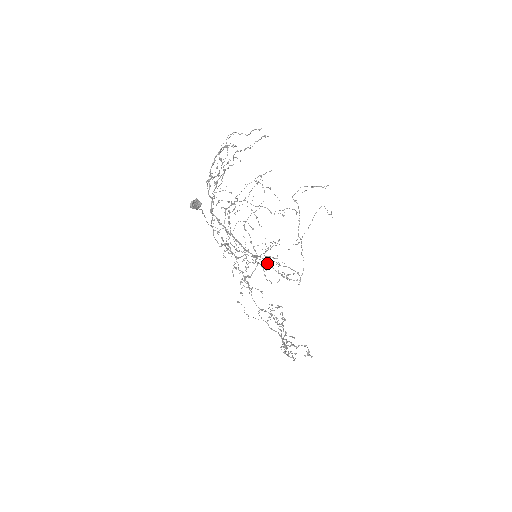
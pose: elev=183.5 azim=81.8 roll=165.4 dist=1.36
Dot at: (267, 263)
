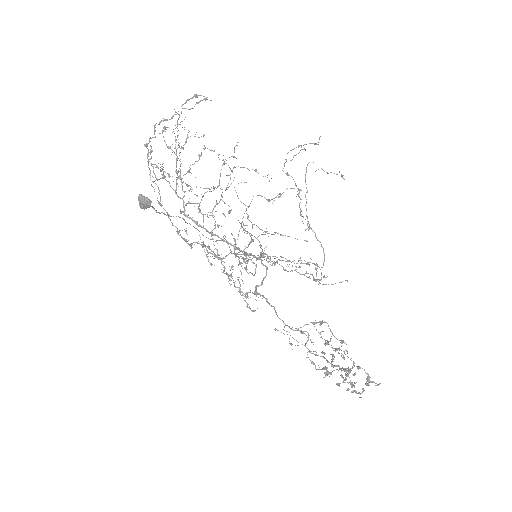
Dot at: occluded
